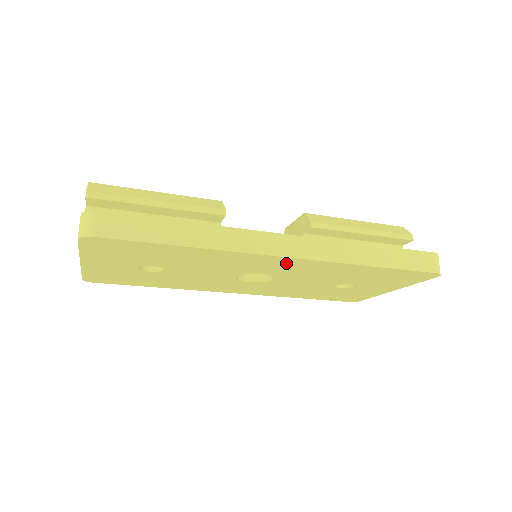
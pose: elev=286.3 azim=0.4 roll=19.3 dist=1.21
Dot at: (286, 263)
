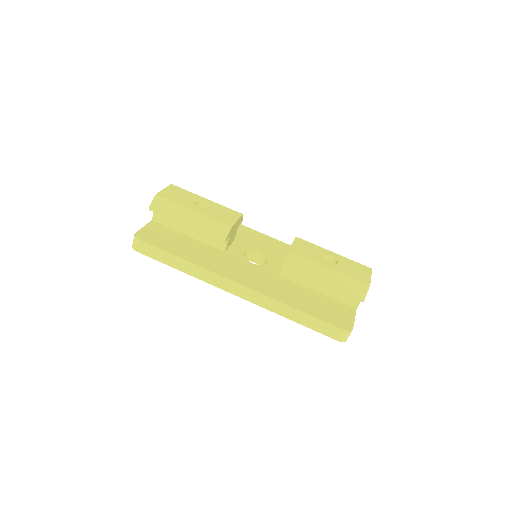
Dot at: occluded
